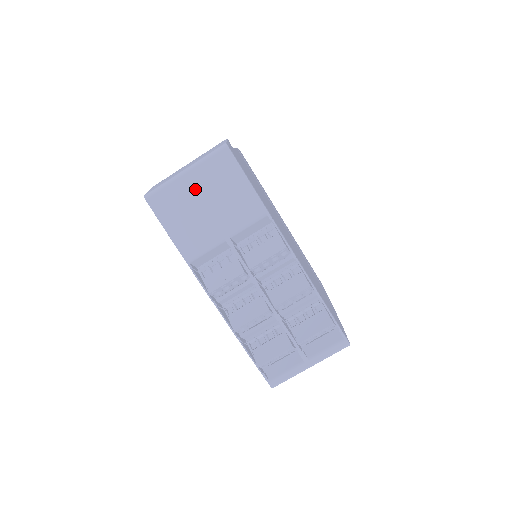
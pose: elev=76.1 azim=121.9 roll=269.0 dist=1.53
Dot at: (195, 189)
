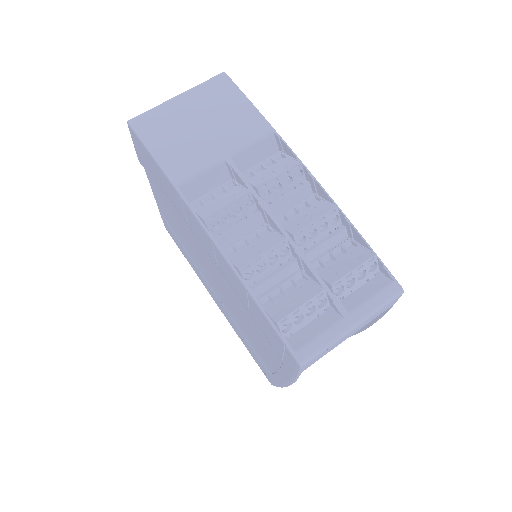
Dot at: (188, 110)
